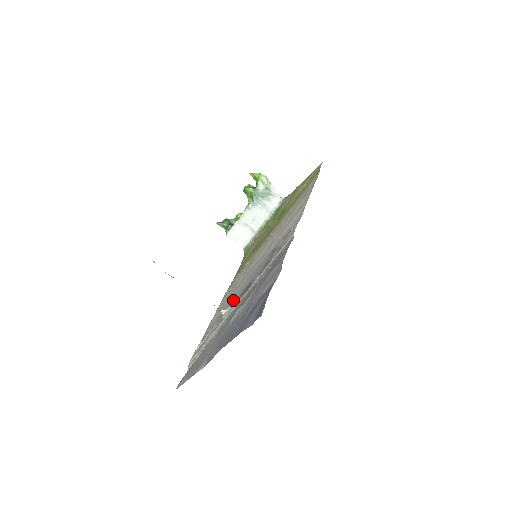
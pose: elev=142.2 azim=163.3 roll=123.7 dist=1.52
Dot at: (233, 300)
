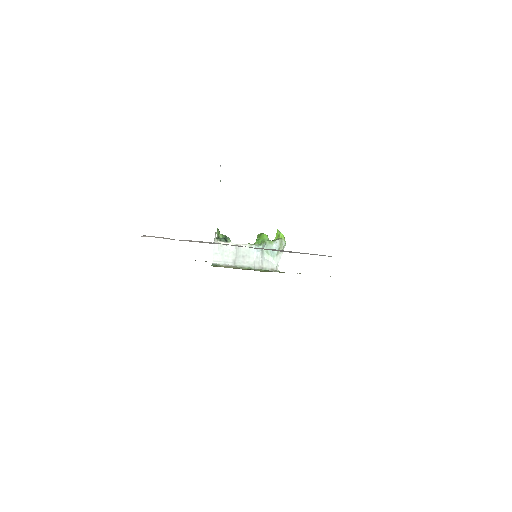
Dot at: occluded
